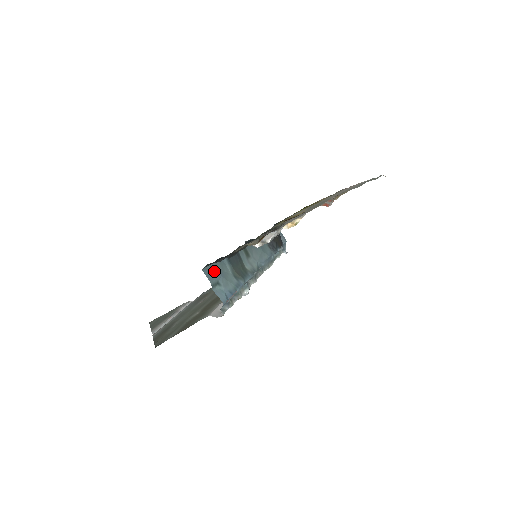
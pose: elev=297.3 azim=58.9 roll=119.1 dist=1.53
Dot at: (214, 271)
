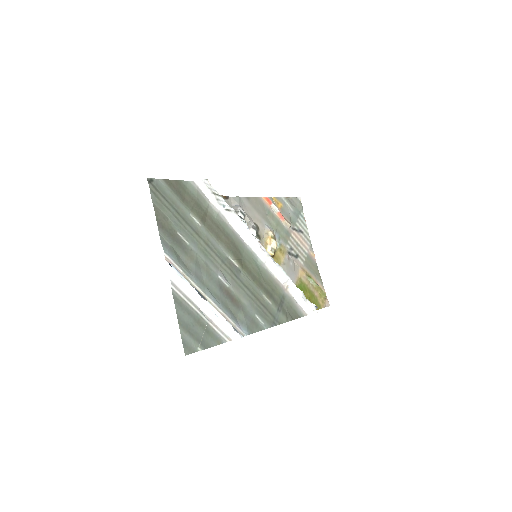
Dot at: occluded
